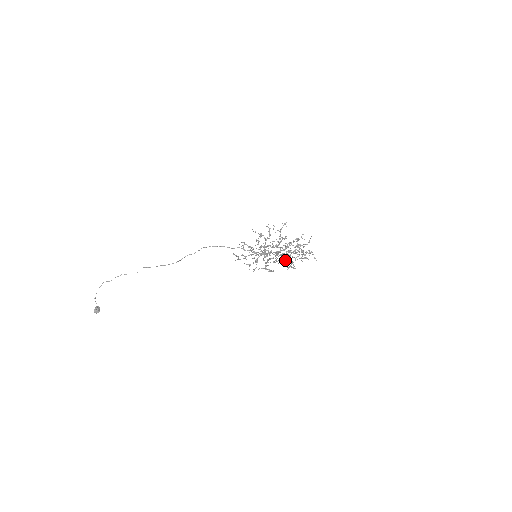
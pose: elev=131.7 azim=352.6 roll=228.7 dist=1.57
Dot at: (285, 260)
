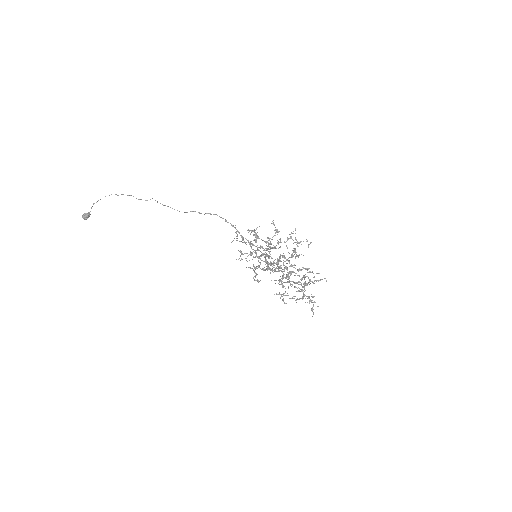
Dot at: (280, 280)
